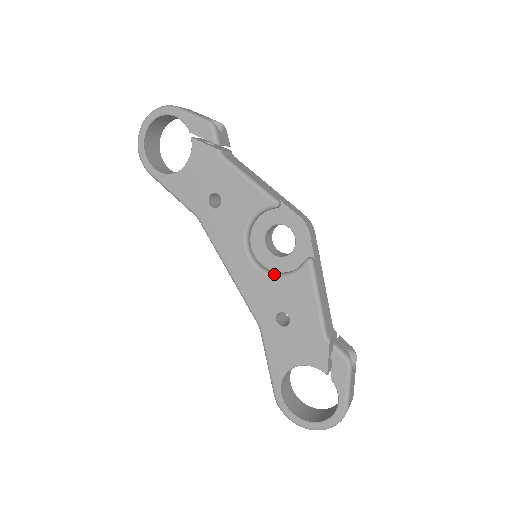
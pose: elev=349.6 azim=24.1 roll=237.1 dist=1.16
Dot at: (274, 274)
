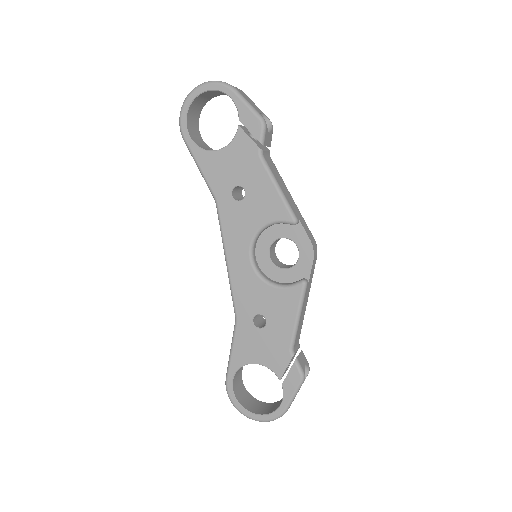
Dot at: (268, 280)
